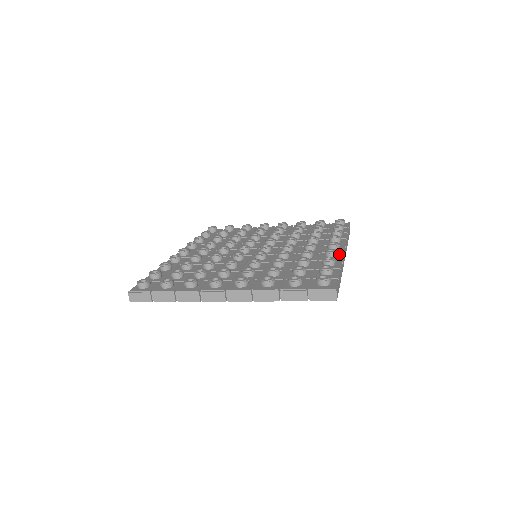
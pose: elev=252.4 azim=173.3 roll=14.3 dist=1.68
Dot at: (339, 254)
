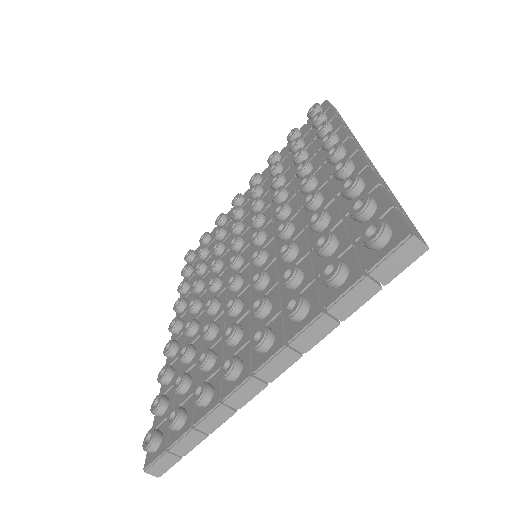
Dot at: (354, 159)
